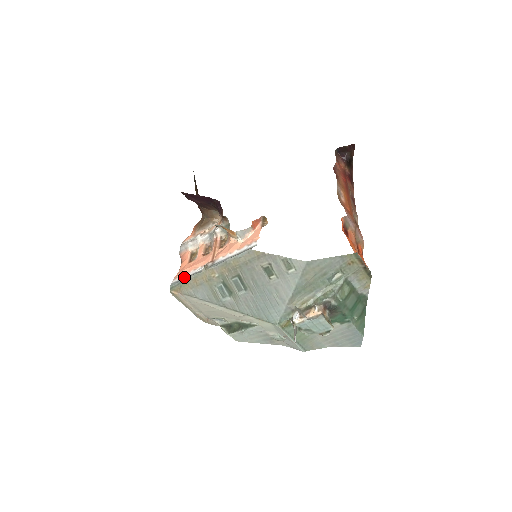
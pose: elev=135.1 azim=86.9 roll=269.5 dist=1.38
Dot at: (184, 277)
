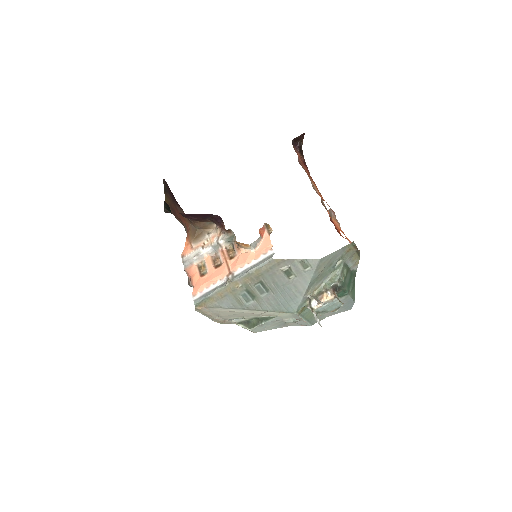
Dot at: (206, 292)
